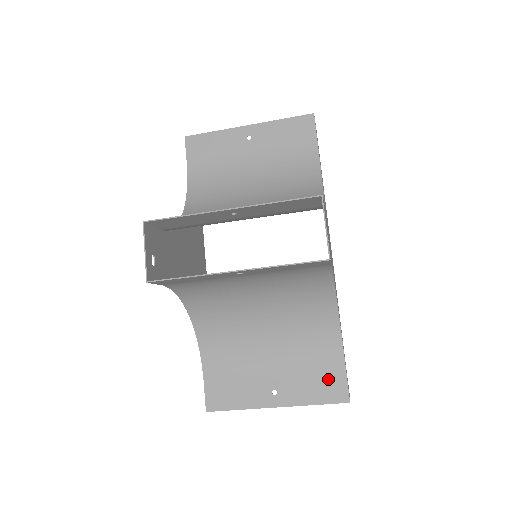
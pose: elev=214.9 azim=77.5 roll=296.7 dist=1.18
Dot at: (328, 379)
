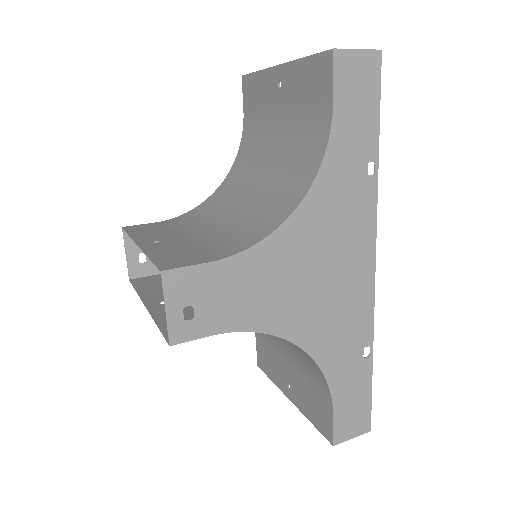
Dot at: (320, 409)
